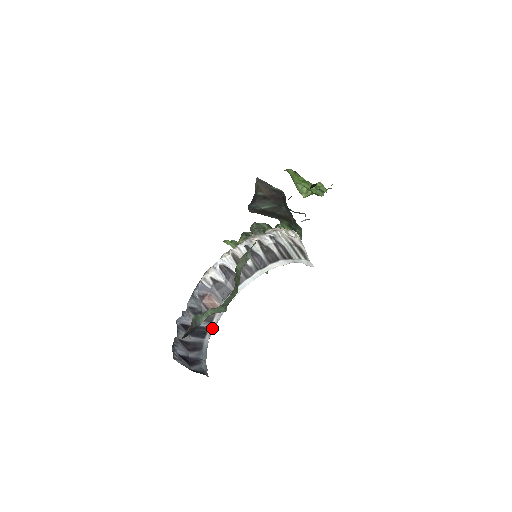
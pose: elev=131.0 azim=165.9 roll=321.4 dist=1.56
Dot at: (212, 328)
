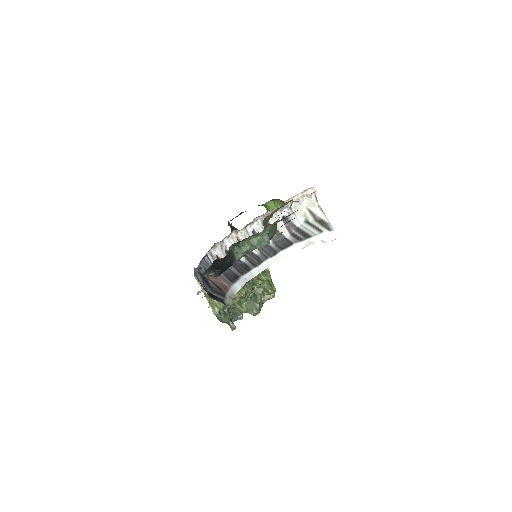
Dot at: (226, 303)
